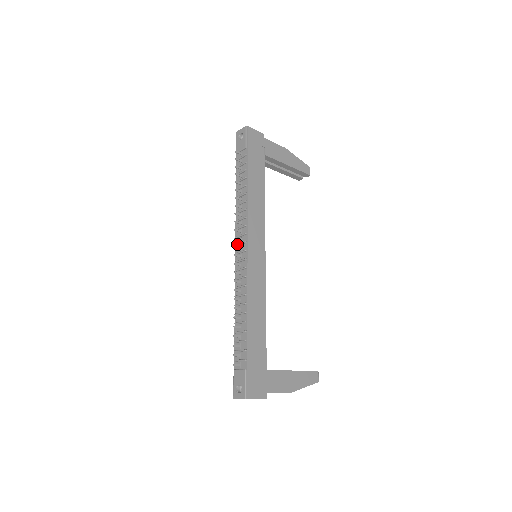
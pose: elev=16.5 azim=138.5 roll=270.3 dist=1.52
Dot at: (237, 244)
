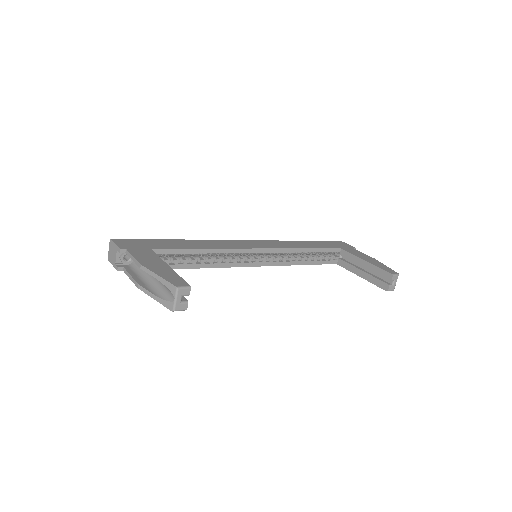
Dot at: occluded
